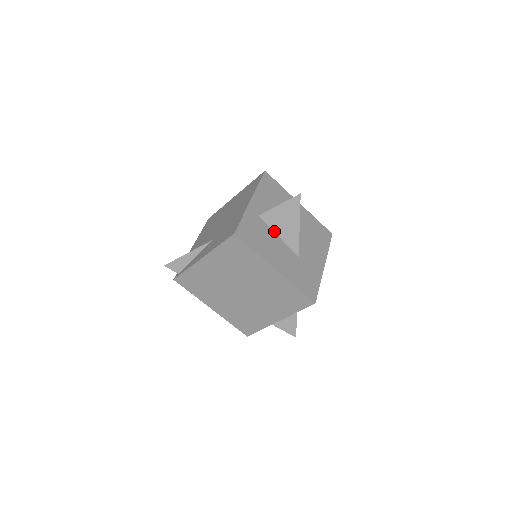
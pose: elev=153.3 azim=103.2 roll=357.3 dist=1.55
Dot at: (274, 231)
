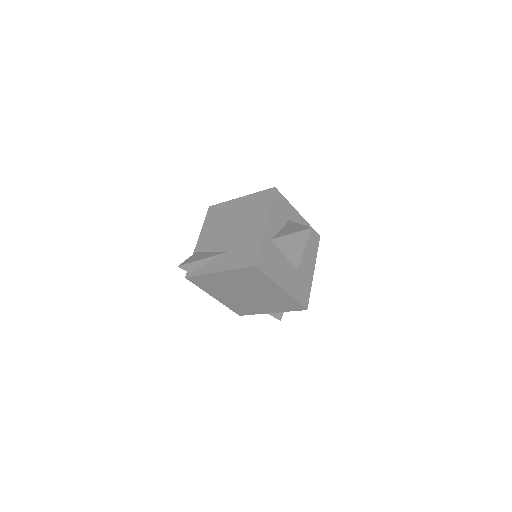
Dot at: (282, 251)
